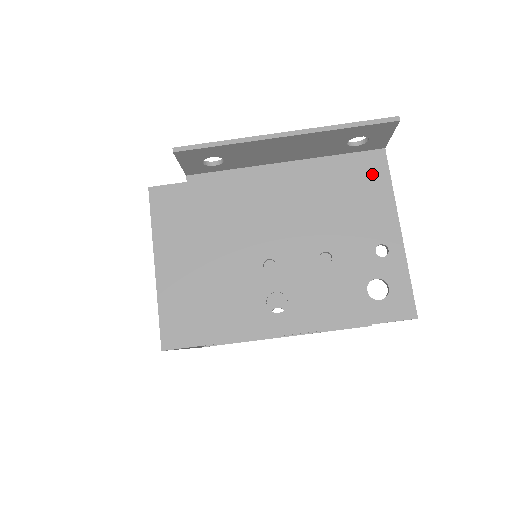
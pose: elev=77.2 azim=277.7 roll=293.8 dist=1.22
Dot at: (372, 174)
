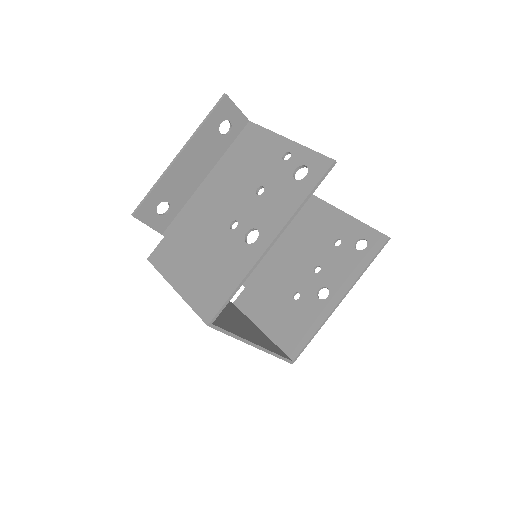
Dot at: (252, 136)
